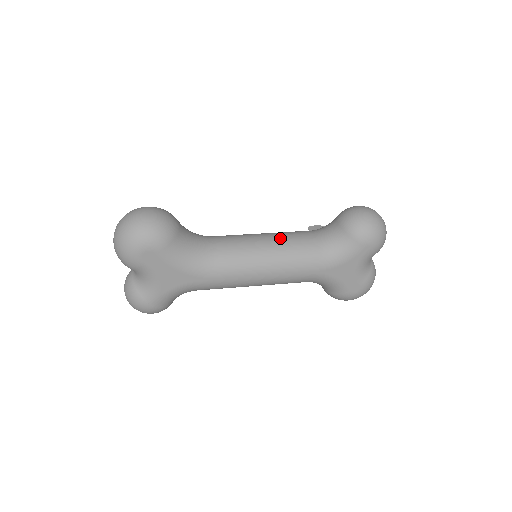
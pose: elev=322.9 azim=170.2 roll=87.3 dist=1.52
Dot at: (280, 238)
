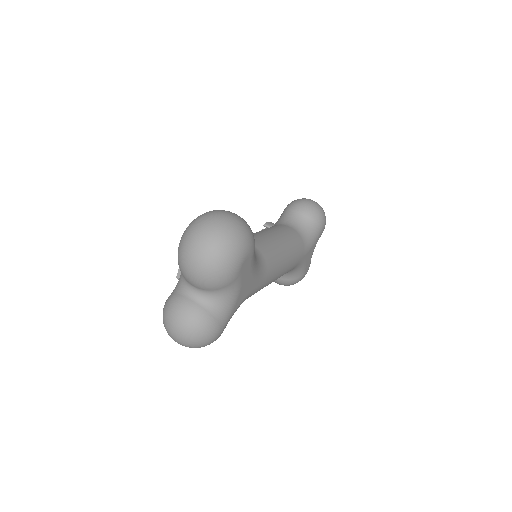
Dot at: (279, 232)
